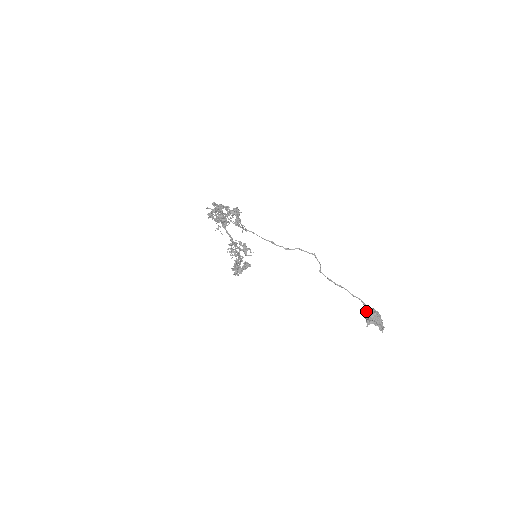
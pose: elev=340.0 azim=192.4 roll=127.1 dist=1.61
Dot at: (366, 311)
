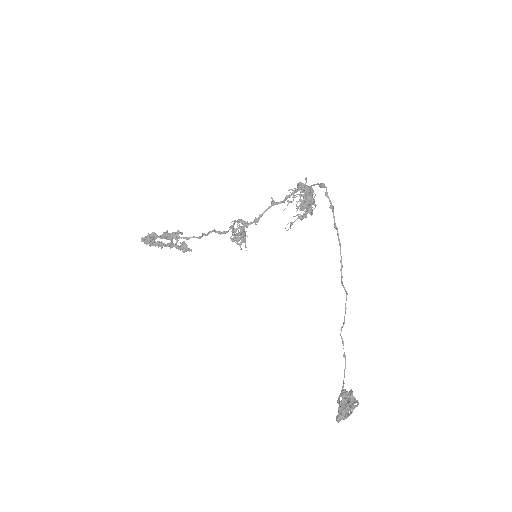
Dot at: (348, 393)
